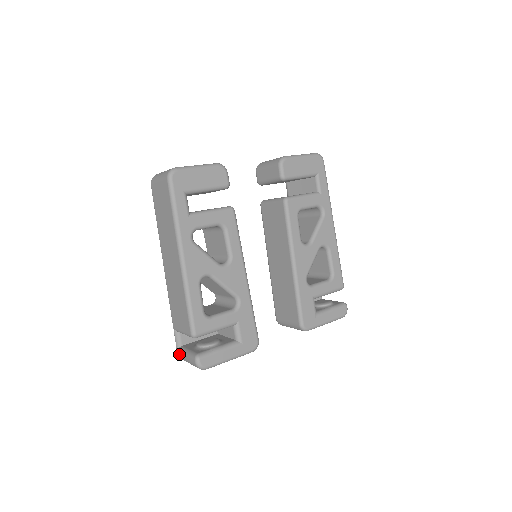
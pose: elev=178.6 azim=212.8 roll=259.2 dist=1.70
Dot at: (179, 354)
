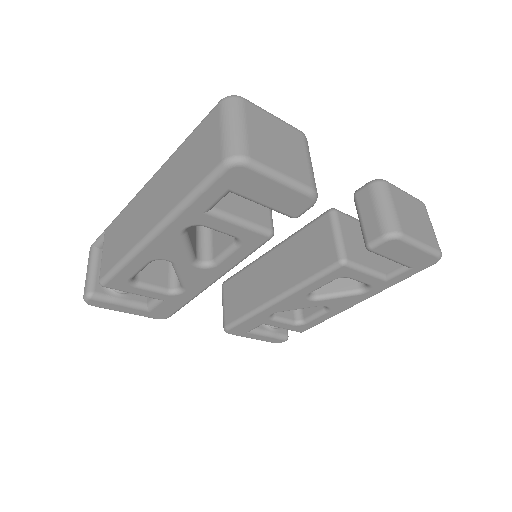
Dot at: (90, 252)
